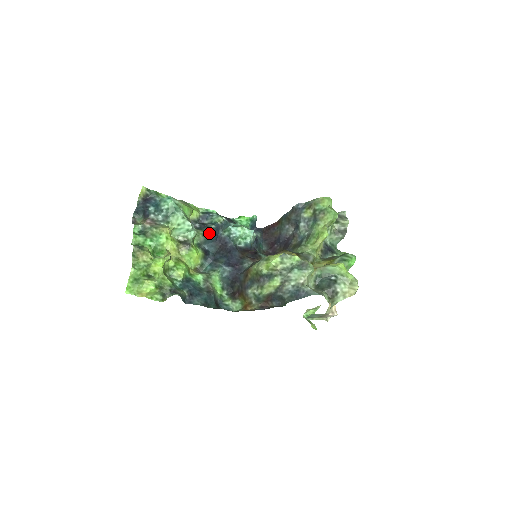
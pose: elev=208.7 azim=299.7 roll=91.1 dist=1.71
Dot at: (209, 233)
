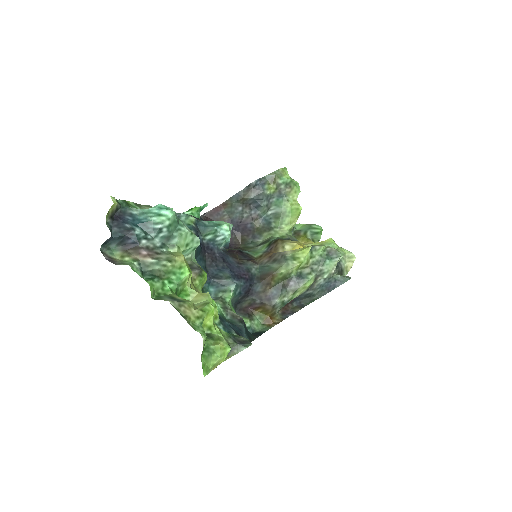
Dot at: occluded
